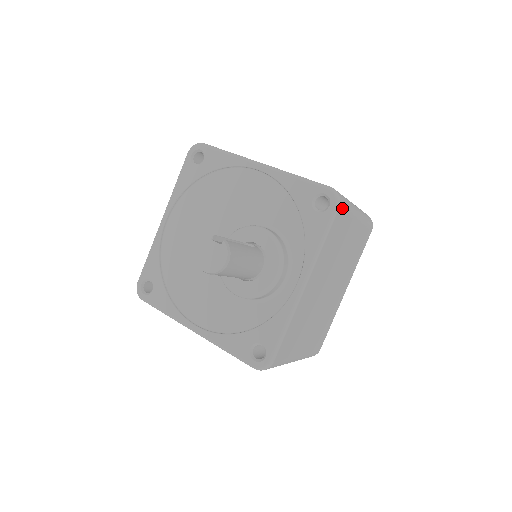
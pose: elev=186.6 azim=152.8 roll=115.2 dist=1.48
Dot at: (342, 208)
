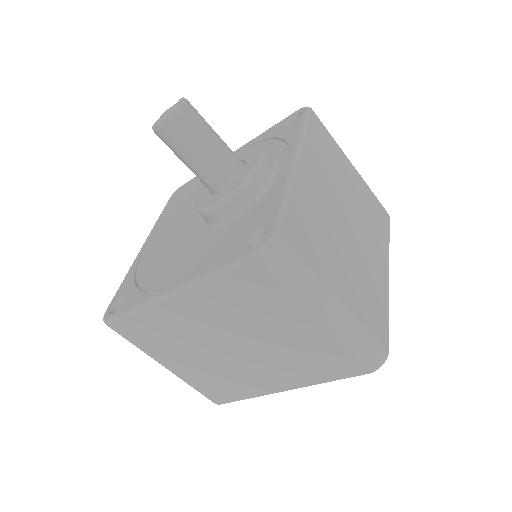
Dot at: (318, 118)
